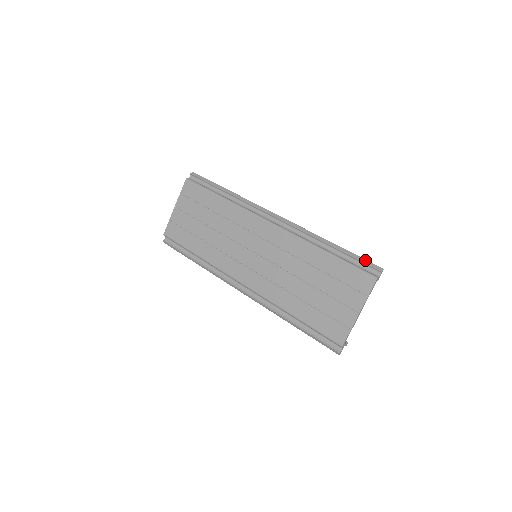
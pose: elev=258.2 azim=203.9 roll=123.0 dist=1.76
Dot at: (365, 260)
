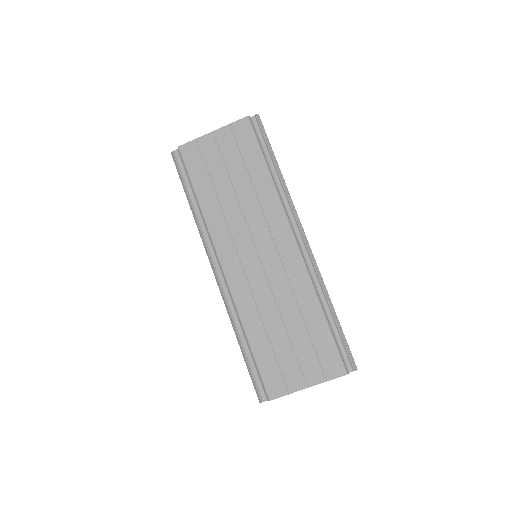
Dot at: (349, 349)
